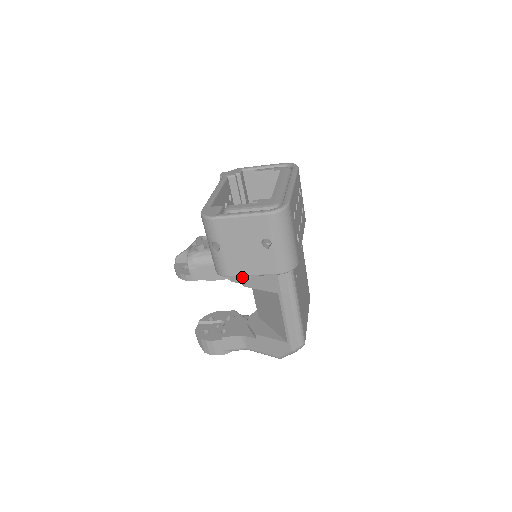
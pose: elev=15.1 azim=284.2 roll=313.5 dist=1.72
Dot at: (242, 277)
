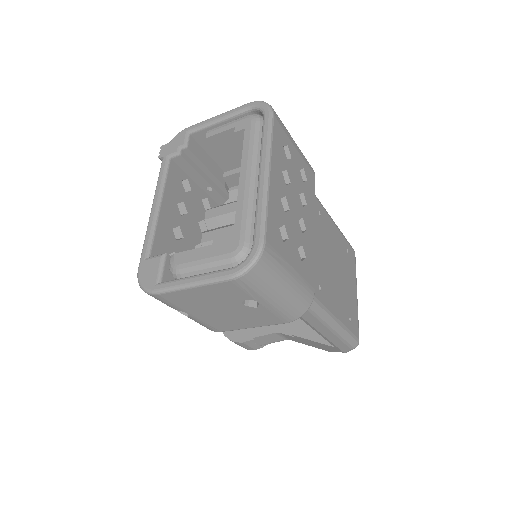
Dot at: occluded
